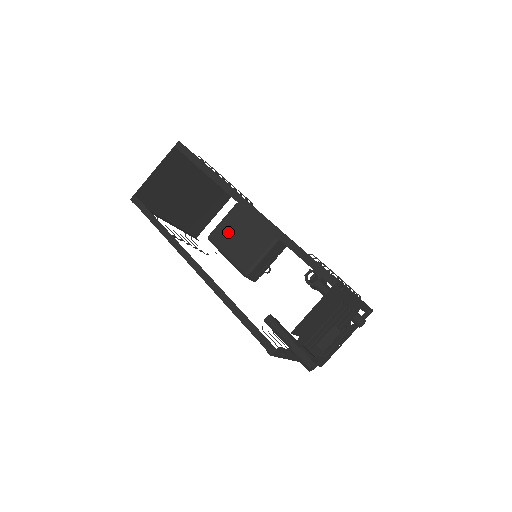
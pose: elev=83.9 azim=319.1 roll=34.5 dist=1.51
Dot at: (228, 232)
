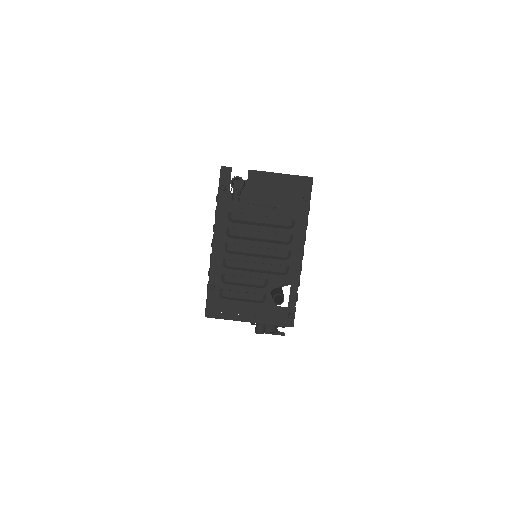
Dot at: occluded
